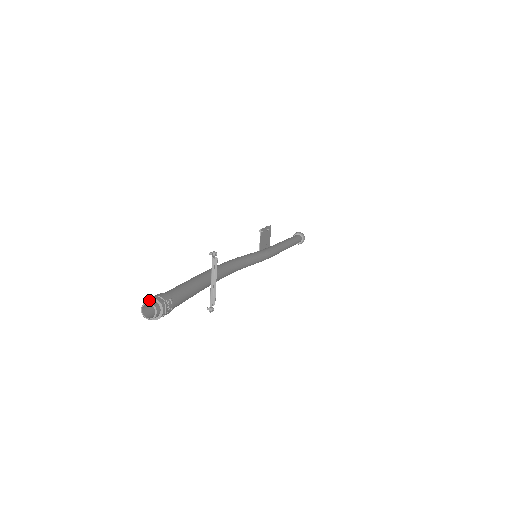
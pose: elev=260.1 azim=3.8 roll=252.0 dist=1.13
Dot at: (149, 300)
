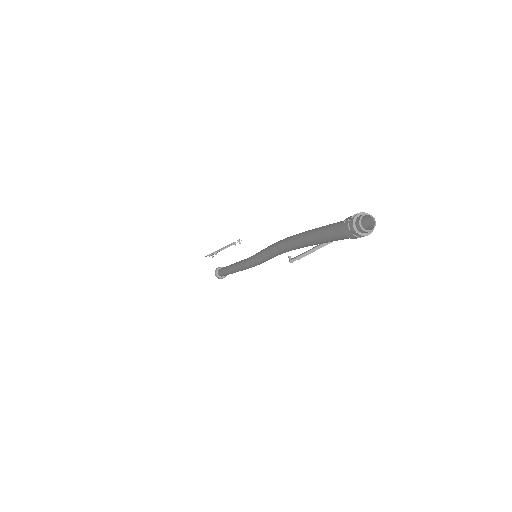
Dot at: (369, 216)
